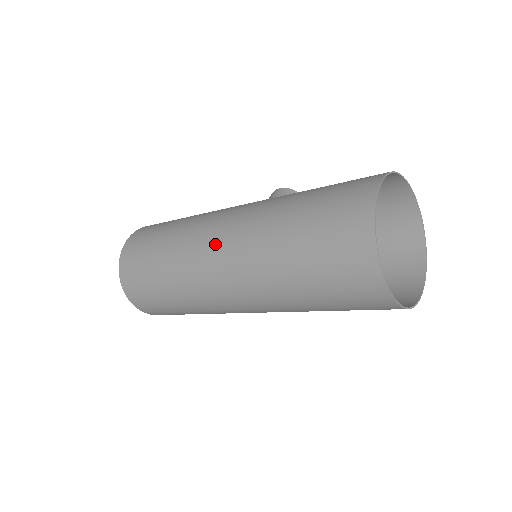
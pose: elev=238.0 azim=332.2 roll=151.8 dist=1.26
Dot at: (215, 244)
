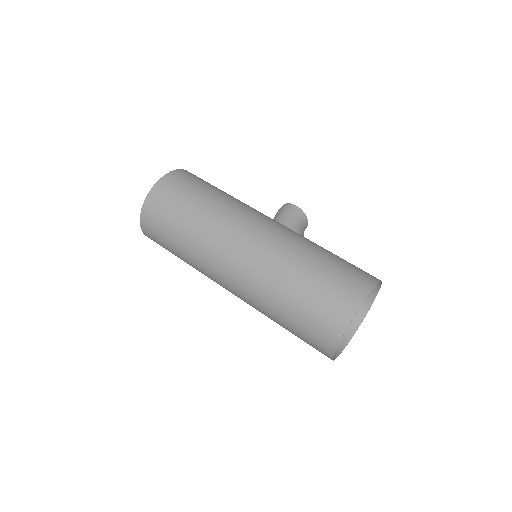
Dot at: (238, 249)
